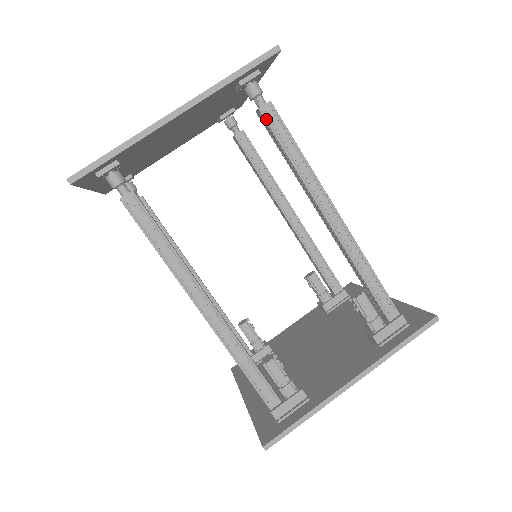
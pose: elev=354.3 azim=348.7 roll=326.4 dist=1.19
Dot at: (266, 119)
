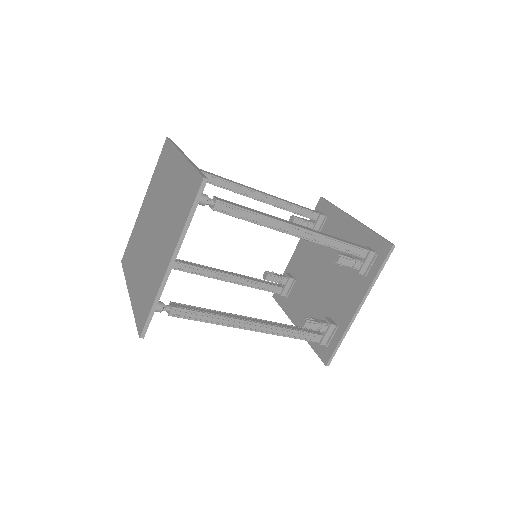
Dot at: (221, 212)
